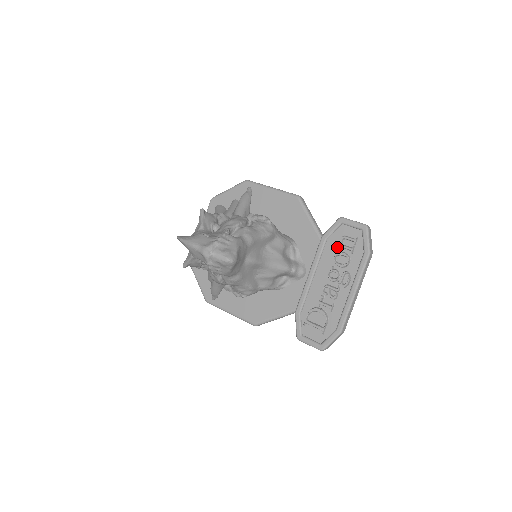
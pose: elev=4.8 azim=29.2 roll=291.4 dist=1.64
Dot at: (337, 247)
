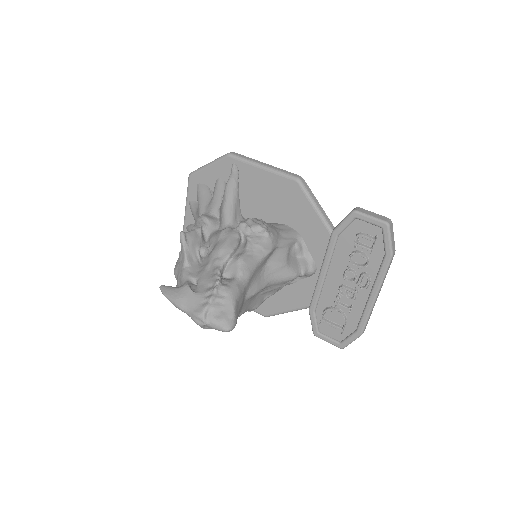
Dot at: (352, 245)
